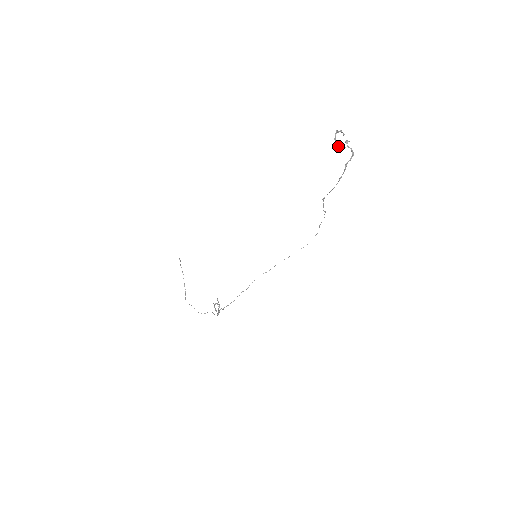
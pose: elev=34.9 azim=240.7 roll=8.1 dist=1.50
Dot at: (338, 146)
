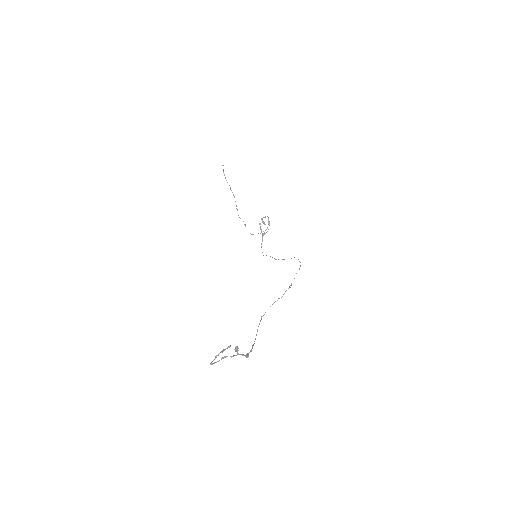
Dot at: occluded
